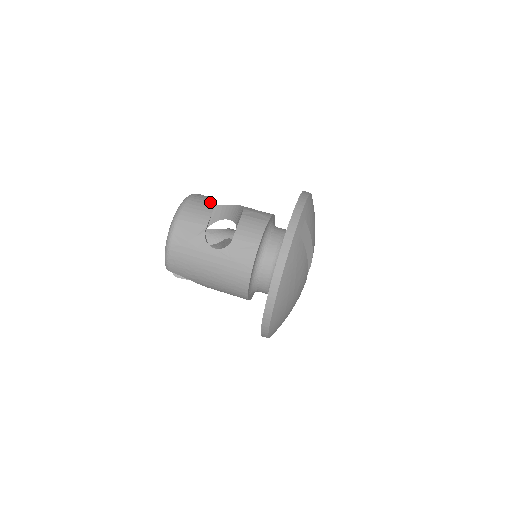
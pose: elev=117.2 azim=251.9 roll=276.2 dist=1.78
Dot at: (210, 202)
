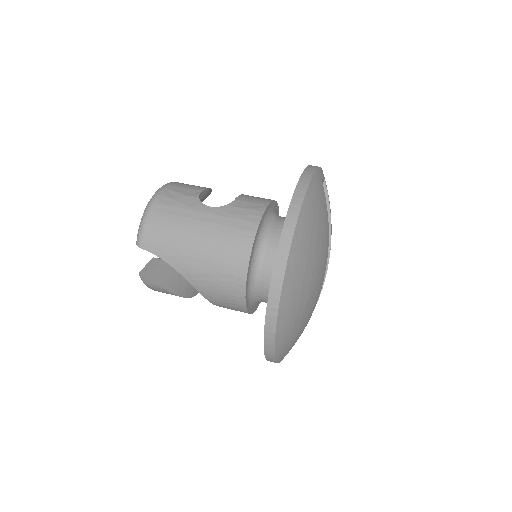
Dot at: occluded
